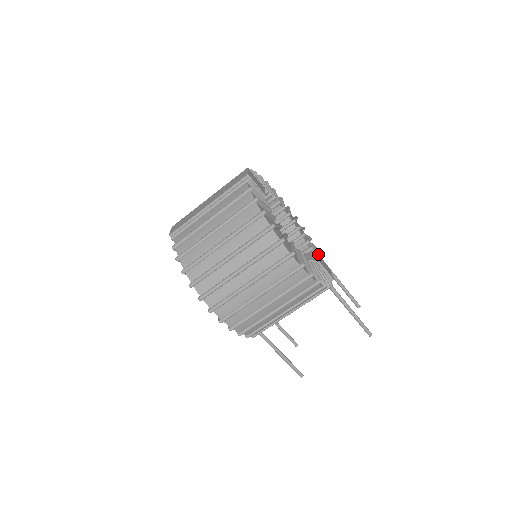
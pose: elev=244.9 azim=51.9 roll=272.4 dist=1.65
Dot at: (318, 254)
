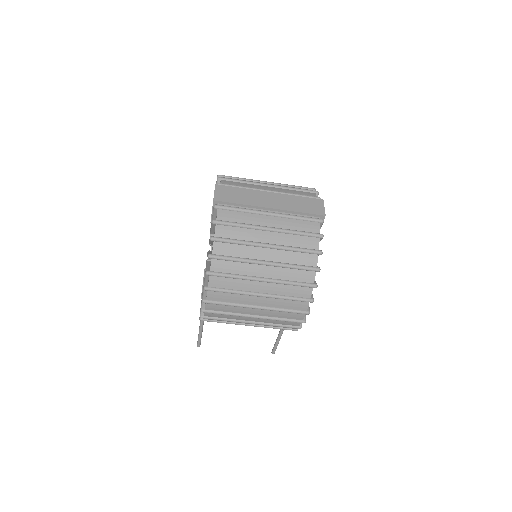
Dot at: occluded
